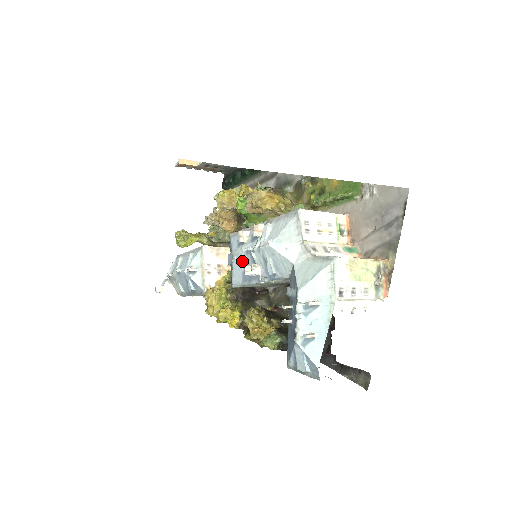
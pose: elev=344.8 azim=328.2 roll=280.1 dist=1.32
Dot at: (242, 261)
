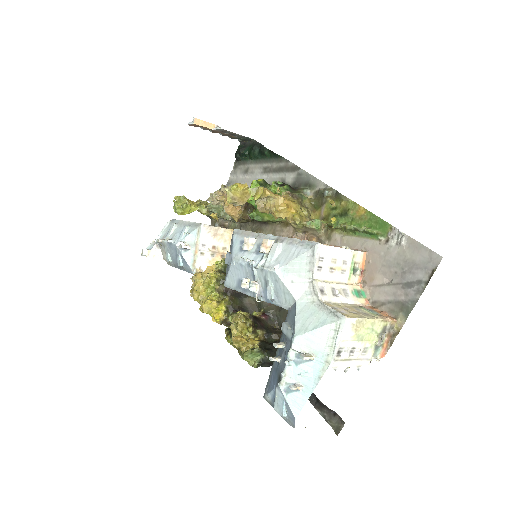
Dot at: (241, 269)
